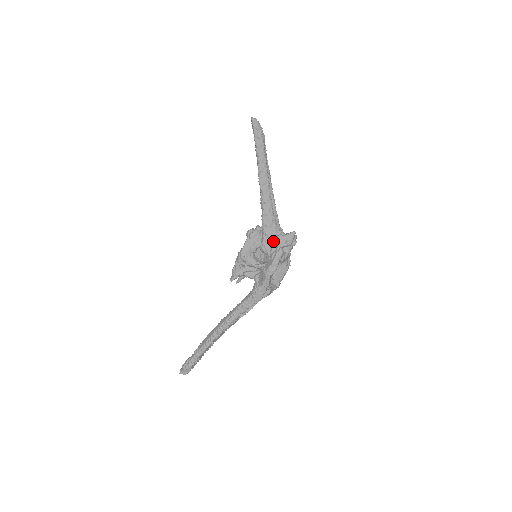
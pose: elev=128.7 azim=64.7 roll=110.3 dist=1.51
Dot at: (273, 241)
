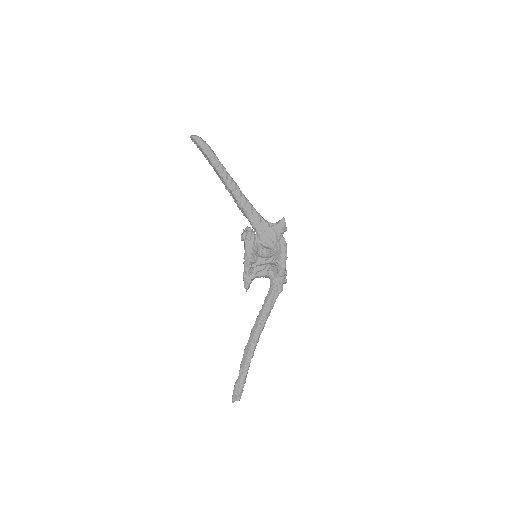
Dot at: (270, 234)
